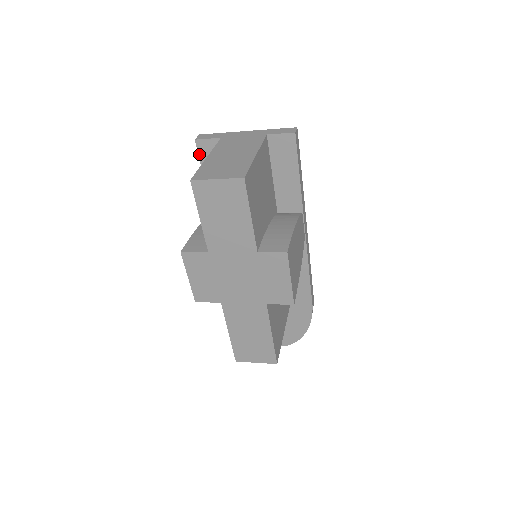
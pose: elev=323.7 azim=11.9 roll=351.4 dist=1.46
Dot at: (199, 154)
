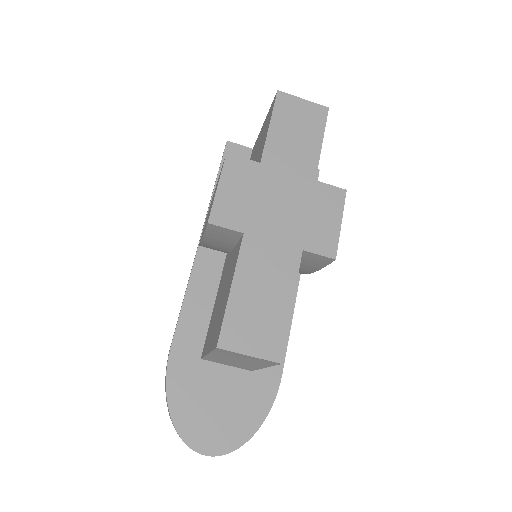
Dot at: (224, 153)
